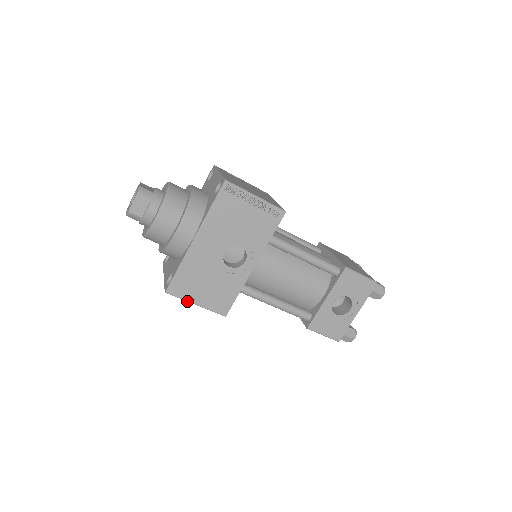
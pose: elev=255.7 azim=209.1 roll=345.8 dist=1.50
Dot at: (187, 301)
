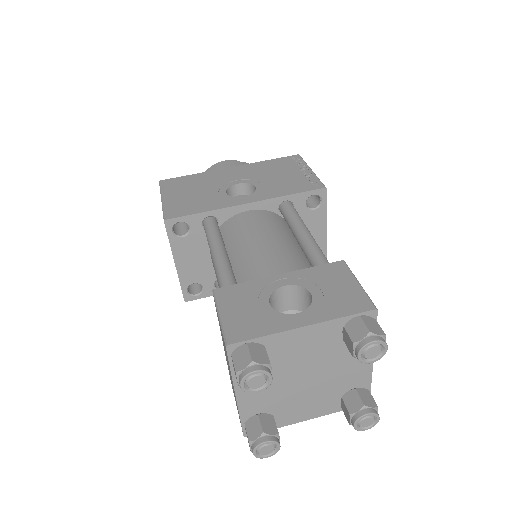
Dot at: (161, 194)
